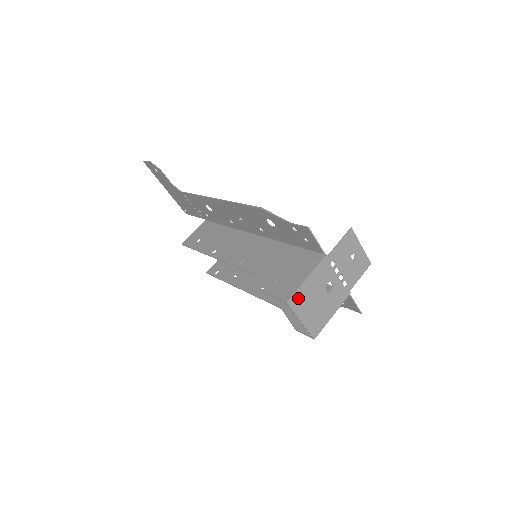
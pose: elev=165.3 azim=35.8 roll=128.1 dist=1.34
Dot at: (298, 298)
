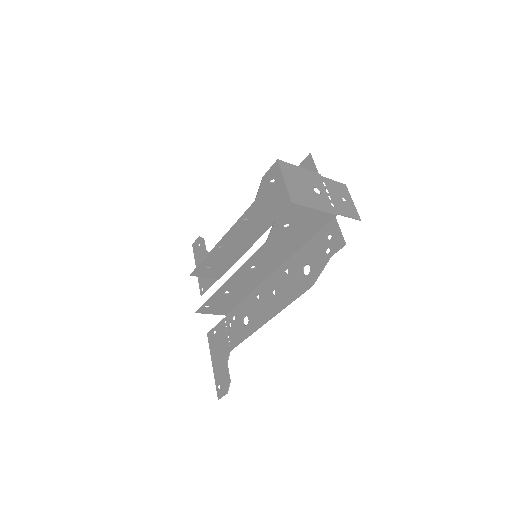
Dot at: (288, 168)
